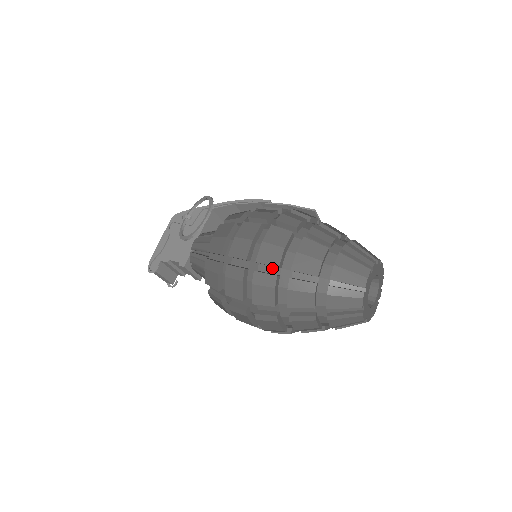
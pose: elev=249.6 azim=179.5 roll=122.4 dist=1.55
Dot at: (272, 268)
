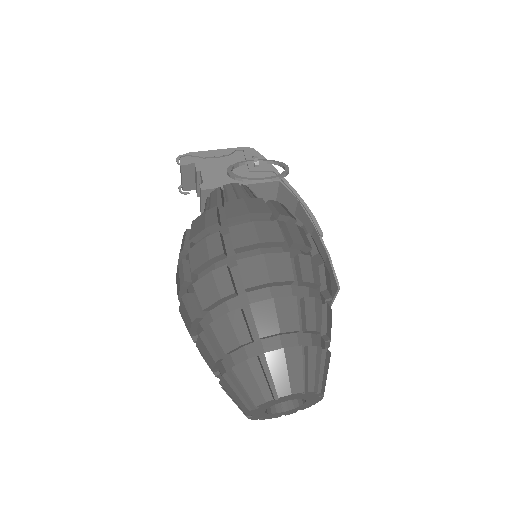
Dot at: (241, 282)
